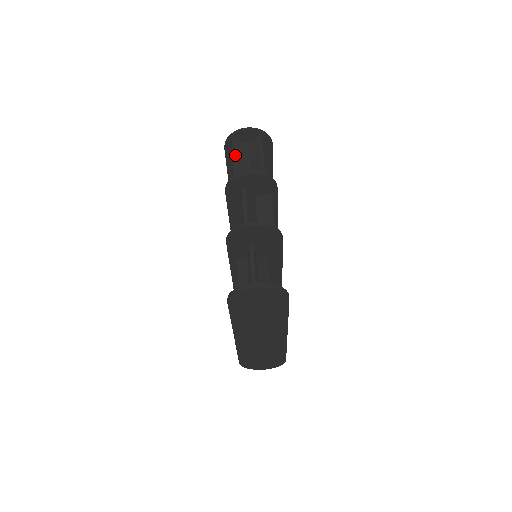
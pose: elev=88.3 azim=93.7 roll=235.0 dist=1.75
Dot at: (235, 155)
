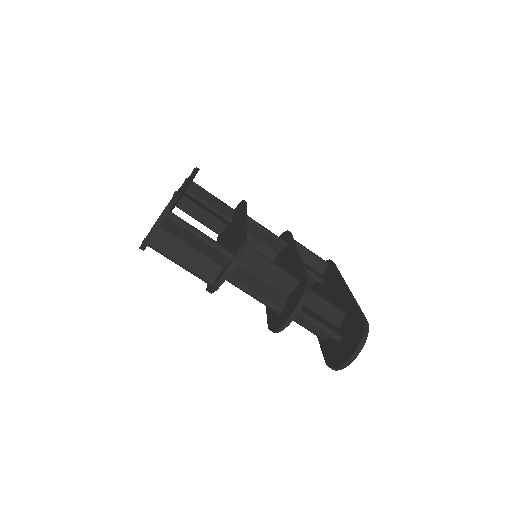
Dot at: (176, 260)
